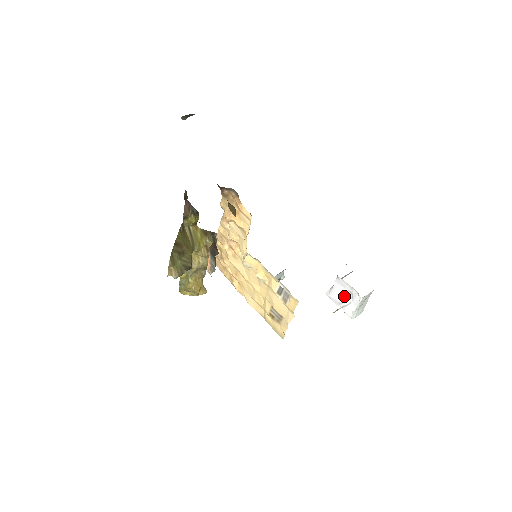
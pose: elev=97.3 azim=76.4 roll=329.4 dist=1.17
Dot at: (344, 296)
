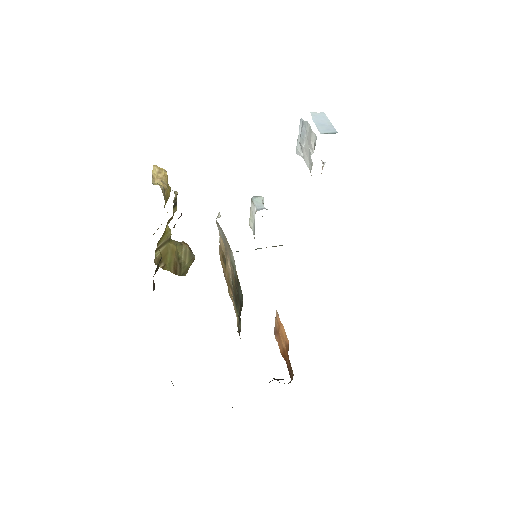
Dot at: occluded
